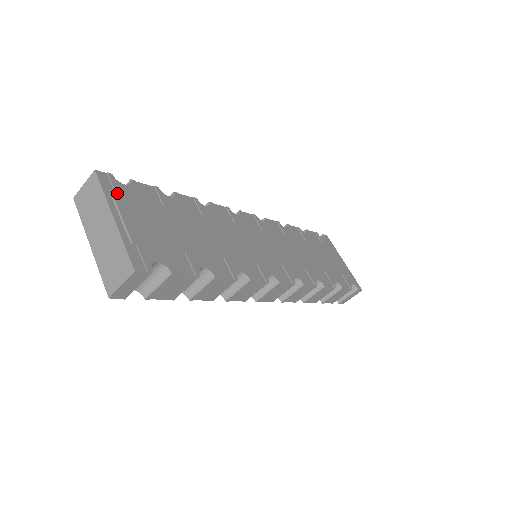
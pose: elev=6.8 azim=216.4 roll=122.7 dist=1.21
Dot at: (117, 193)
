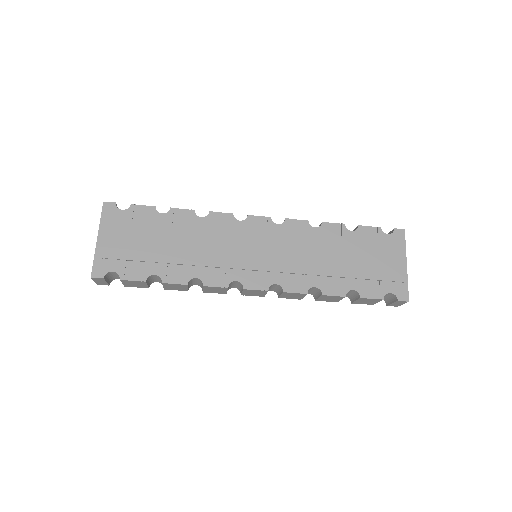
Dot at: (110, 219)
